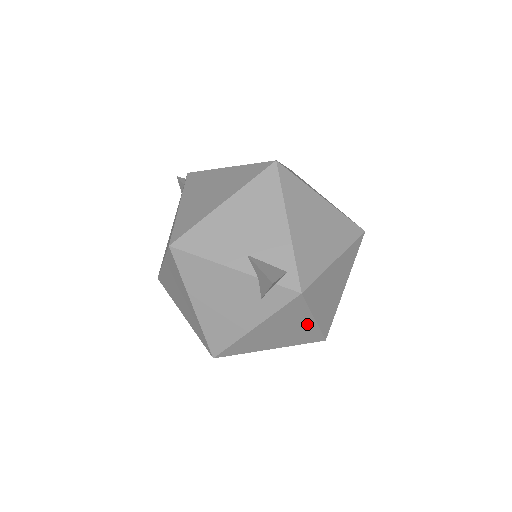
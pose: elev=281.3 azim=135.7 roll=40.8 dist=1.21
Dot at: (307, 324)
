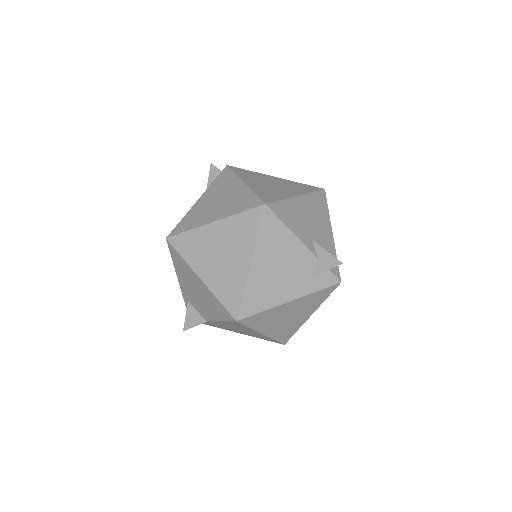
Dot at: (304, 318)
